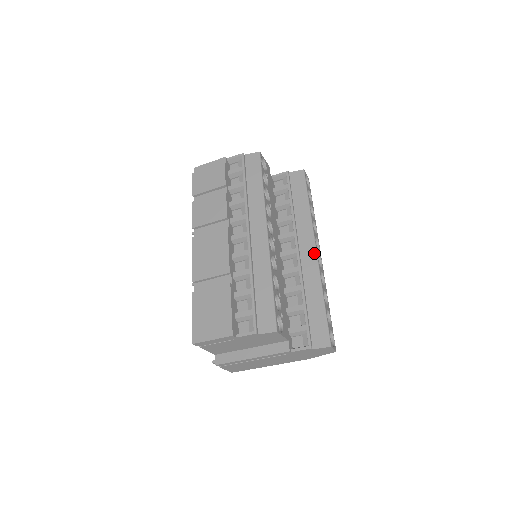
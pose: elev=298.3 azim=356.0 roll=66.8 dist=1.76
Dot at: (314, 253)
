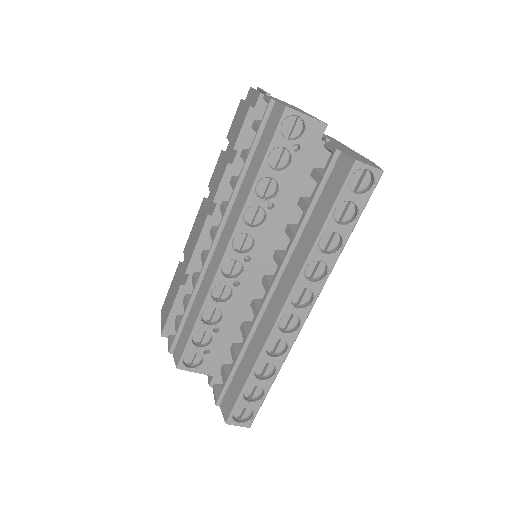
Dot at: (278, 312)
